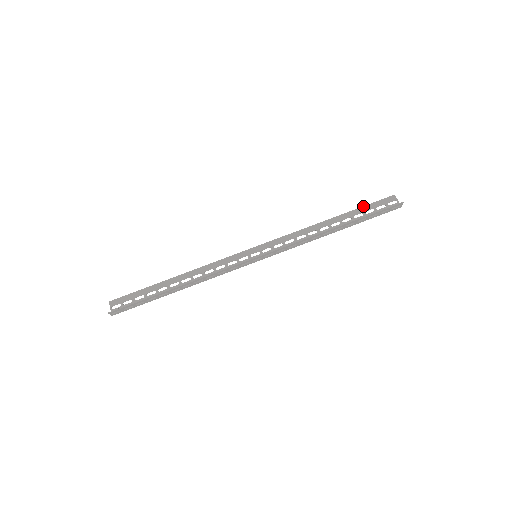
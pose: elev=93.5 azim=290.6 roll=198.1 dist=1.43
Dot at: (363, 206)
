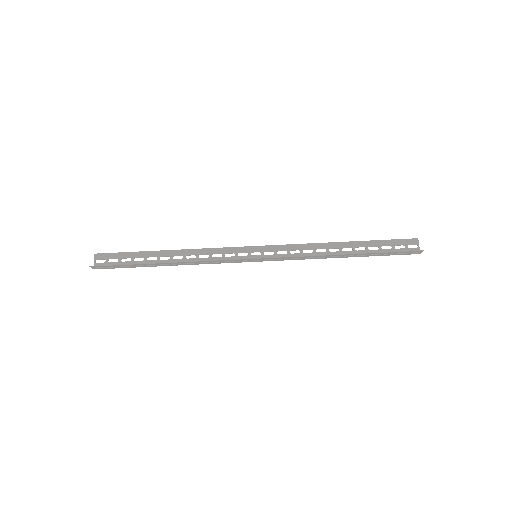
Dot at: (382, 240)
